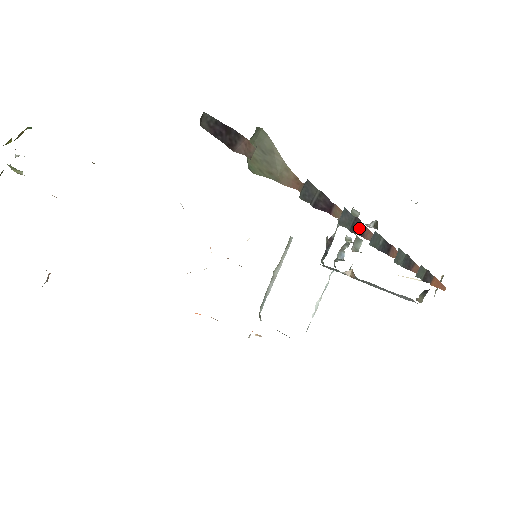
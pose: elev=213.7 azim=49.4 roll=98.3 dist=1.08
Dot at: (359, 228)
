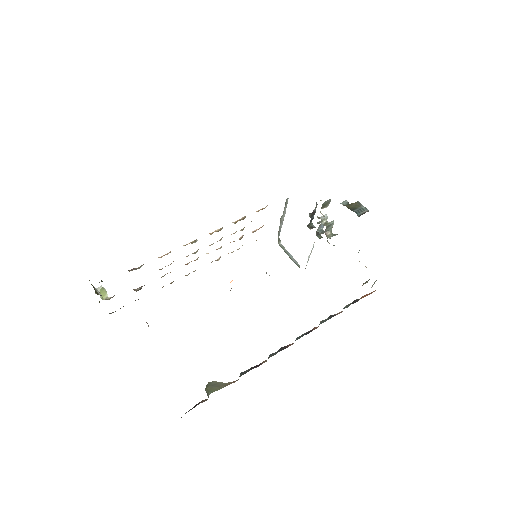
Dot at: (283, 348)
